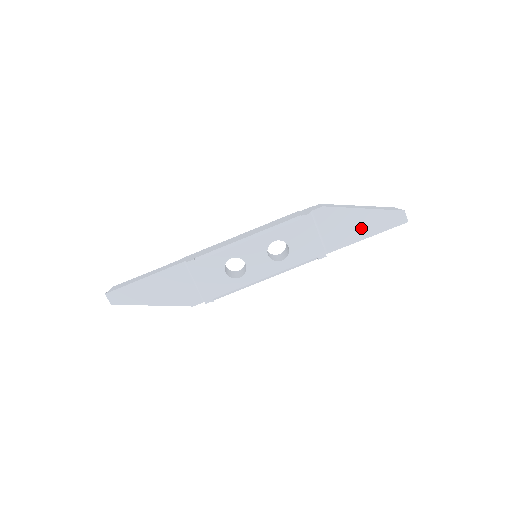
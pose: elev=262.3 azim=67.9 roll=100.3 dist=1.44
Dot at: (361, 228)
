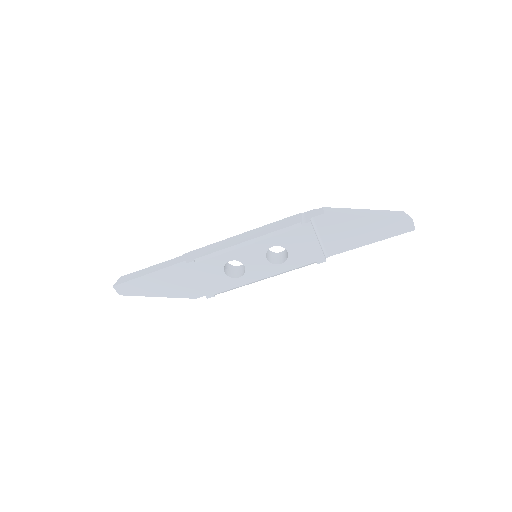
Dot at: (364, 234)
